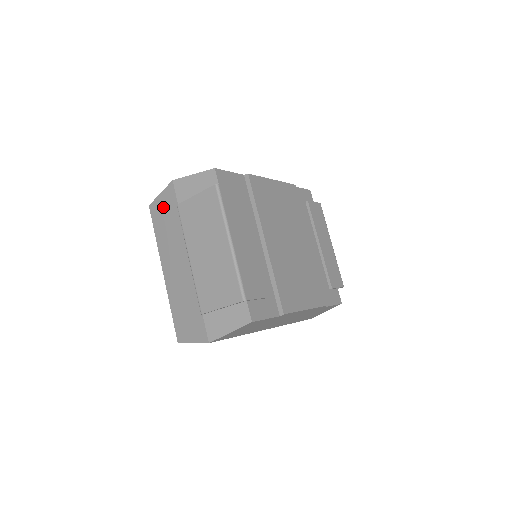
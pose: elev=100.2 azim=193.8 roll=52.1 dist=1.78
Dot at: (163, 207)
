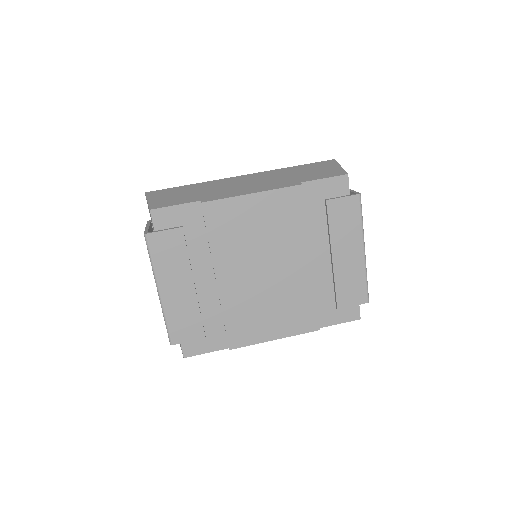
Dot at: occluded
